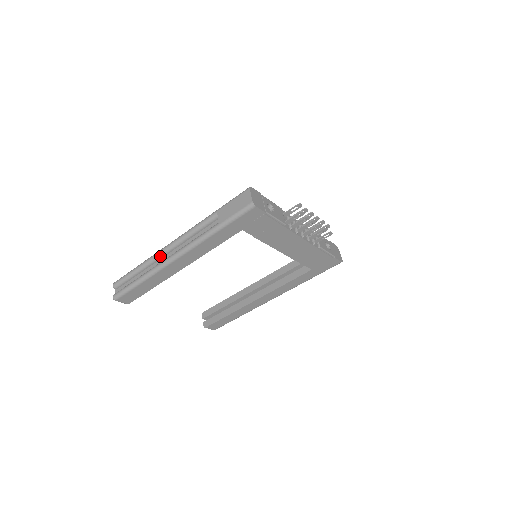
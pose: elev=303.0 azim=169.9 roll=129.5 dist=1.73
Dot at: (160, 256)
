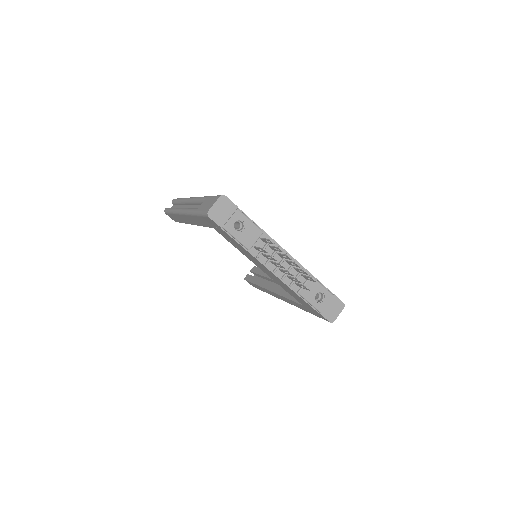
Dot at: (186, 202)
